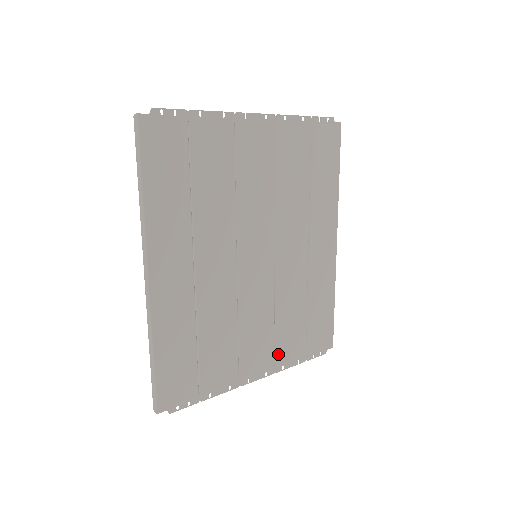
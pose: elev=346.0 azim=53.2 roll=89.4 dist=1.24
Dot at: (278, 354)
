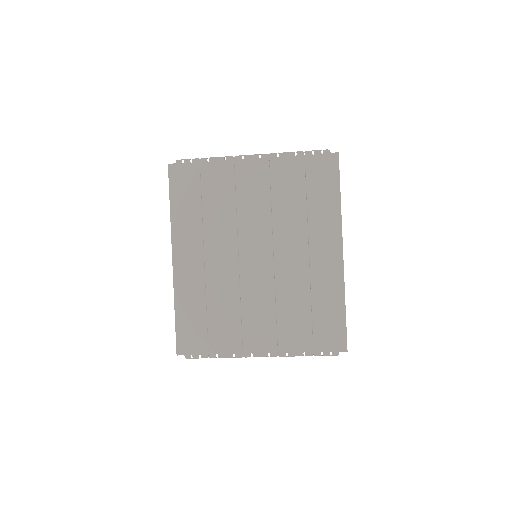
Dot at: (281, 340)
